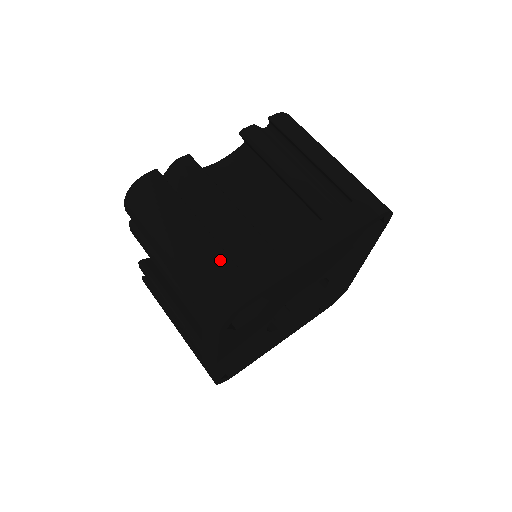
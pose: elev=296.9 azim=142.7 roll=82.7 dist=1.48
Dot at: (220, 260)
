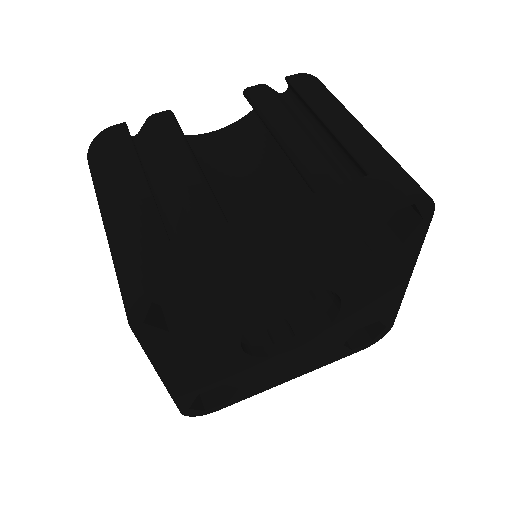
Dot at: (149, 227)
